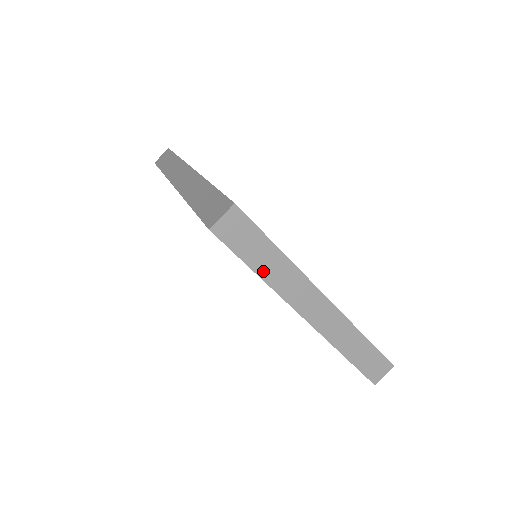
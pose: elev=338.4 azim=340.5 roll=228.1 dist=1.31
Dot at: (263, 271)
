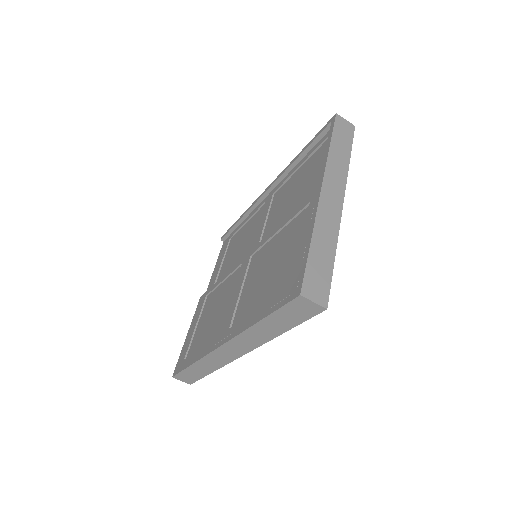
Dot at: (334, 149)
